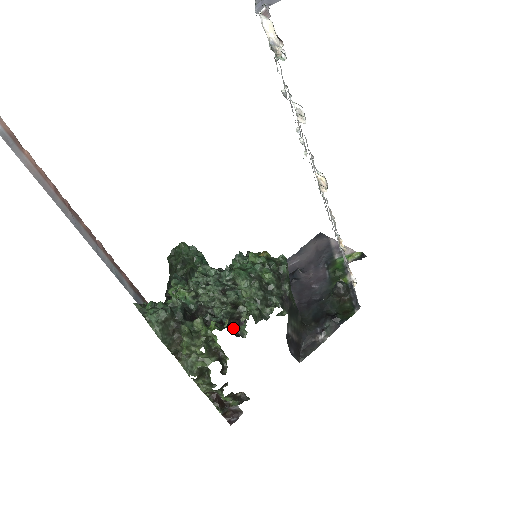
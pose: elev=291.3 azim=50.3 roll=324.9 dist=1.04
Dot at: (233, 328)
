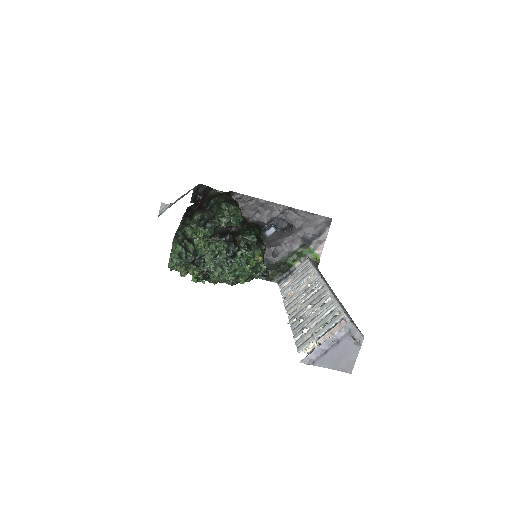
Dot at: (207, 271)
